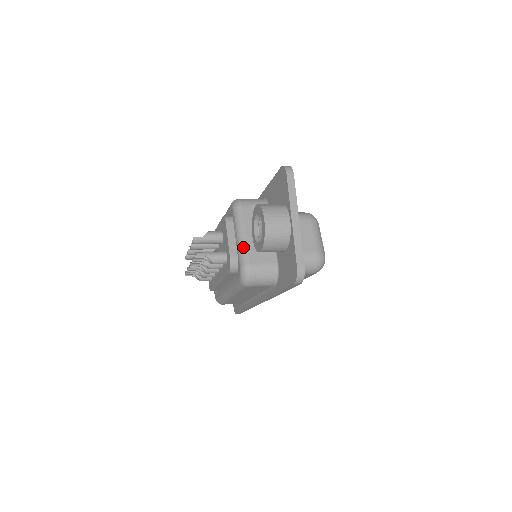
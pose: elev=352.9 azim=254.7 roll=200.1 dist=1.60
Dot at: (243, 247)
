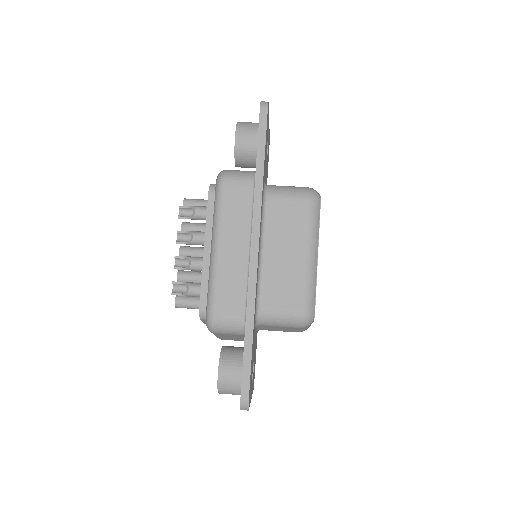
Dot at: occluded
